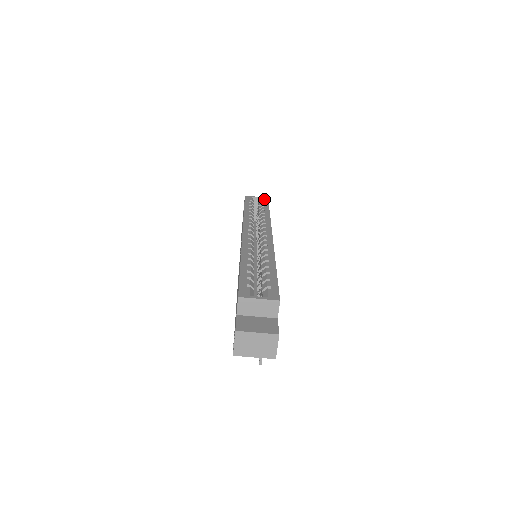
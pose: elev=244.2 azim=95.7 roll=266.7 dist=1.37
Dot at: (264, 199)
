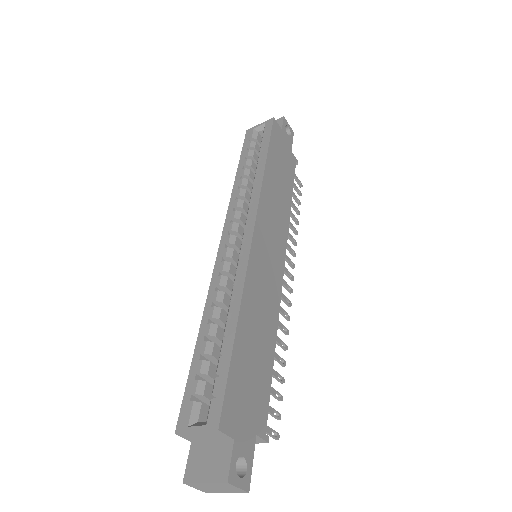
Dot at: (267, 126)
